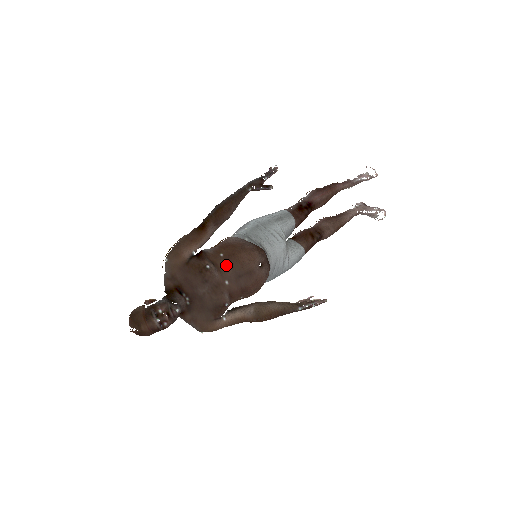
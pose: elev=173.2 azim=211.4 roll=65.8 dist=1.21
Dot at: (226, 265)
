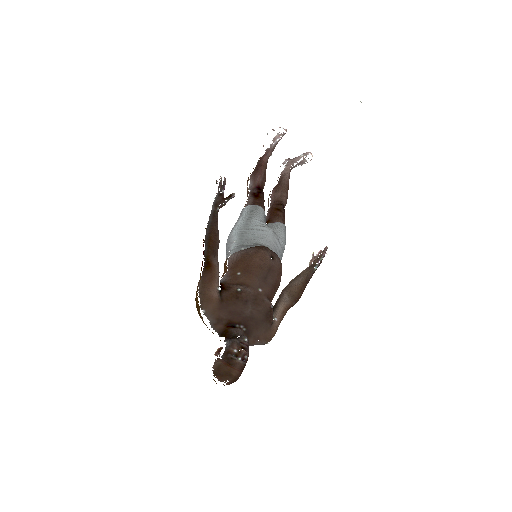
Dot at: (250, 278)
